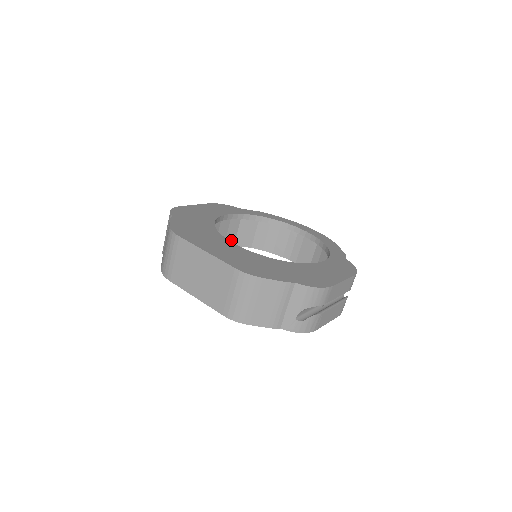
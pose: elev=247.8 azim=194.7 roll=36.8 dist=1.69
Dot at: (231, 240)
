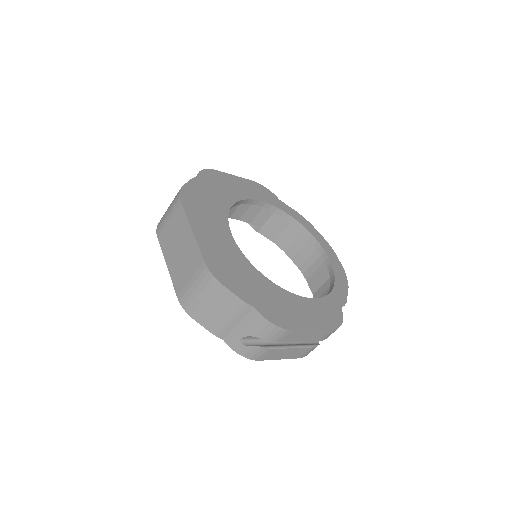
Dot at: (257, 225)
